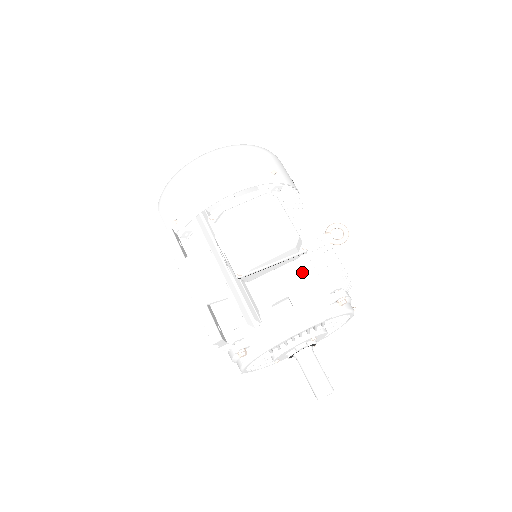
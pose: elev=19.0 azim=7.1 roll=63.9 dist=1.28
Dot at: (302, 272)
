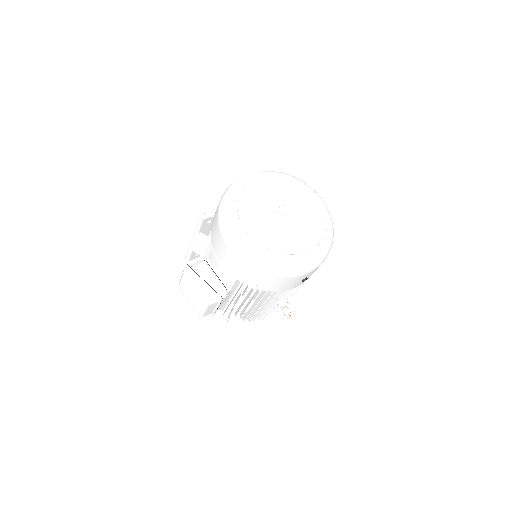
Dot at: occluded
